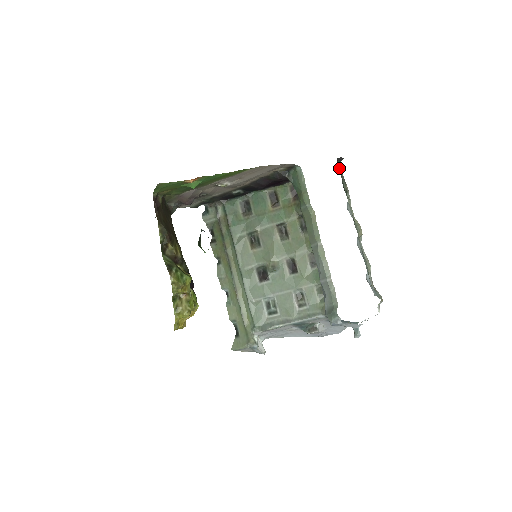
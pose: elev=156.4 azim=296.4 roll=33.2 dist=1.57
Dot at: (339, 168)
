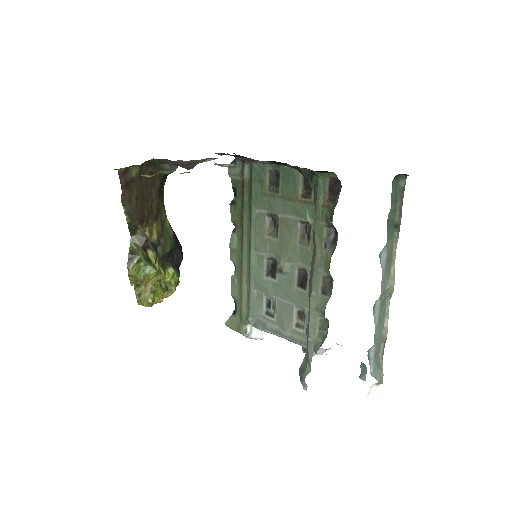
Dot at: (400, 185)
